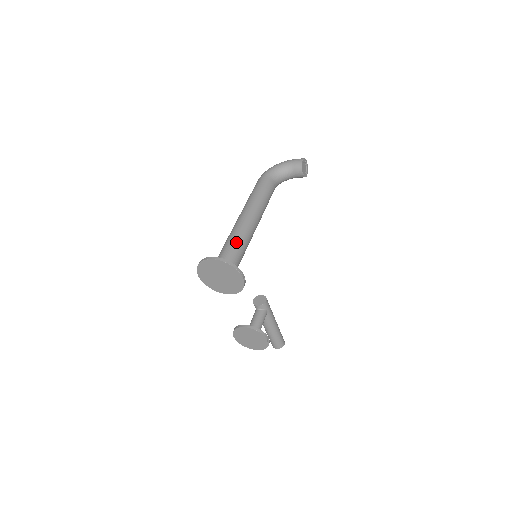
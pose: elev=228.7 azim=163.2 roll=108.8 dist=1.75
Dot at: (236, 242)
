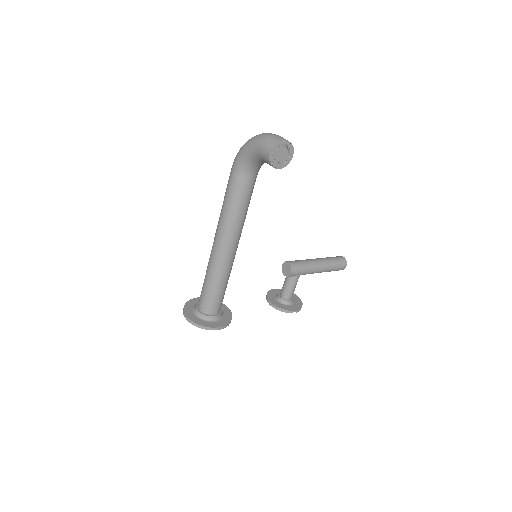
Dot at: (210, 286)
